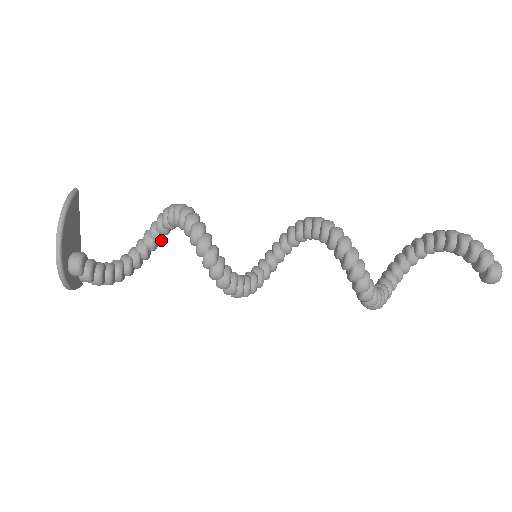
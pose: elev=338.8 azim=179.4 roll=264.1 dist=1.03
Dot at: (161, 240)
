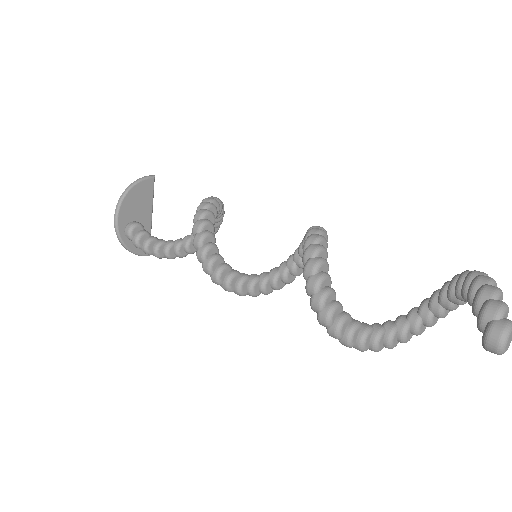
Dot at: occluded
